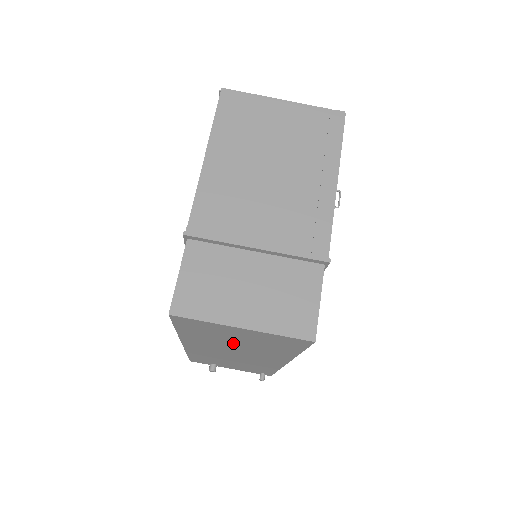
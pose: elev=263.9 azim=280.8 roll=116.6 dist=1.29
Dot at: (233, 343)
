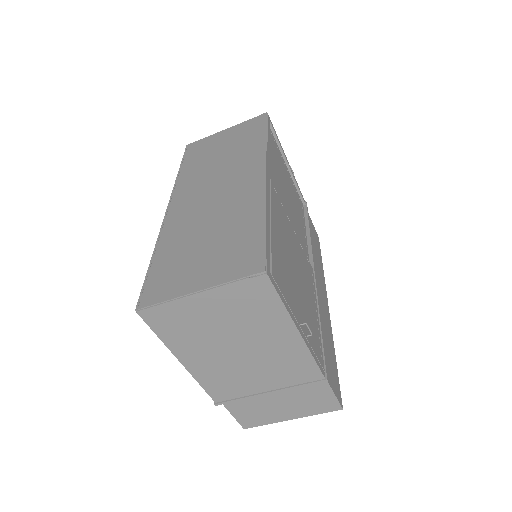
Dot at: occluded
